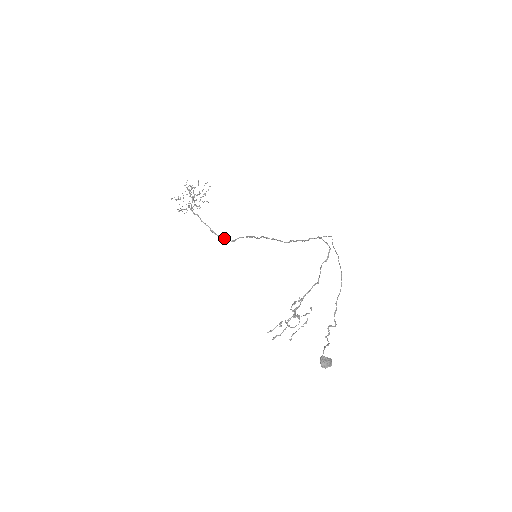
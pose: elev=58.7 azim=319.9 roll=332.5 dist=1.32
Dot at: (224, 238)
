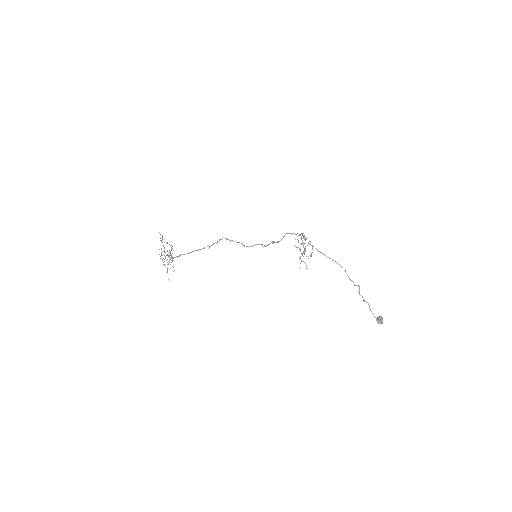
Dot at: (210, 246)
